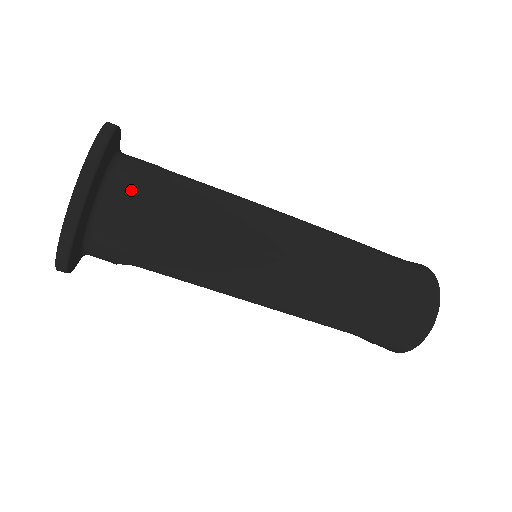
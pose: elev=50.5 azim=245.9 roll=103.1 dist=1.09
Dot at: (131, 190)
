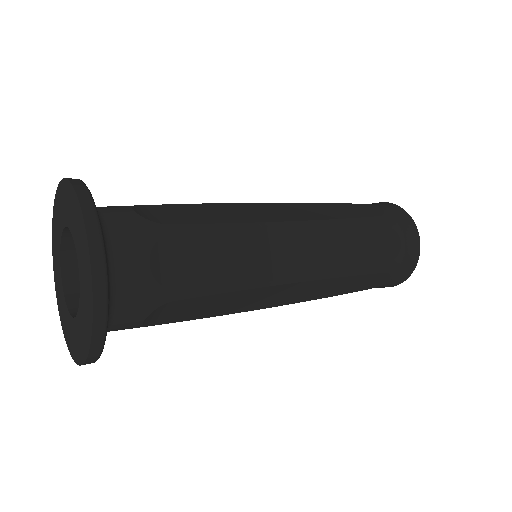
Dot at: (130, 328)
